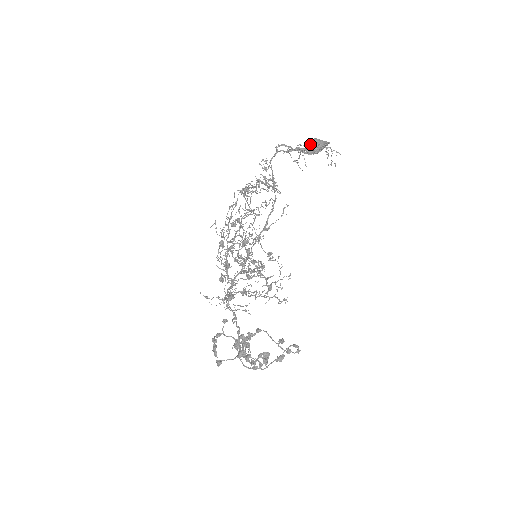
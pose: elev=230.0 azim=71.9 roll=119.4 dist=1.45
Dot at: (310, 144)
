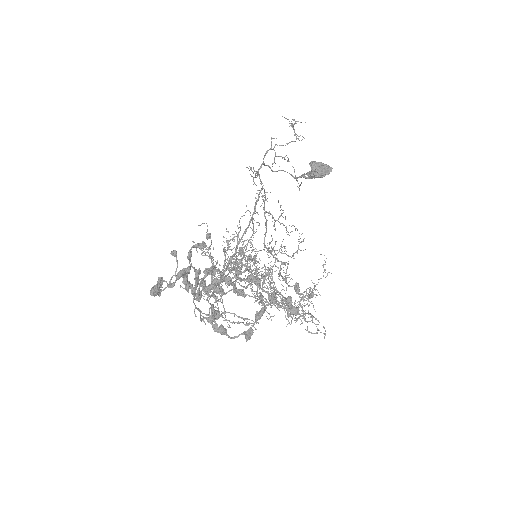
Dot at: (310, 171)
